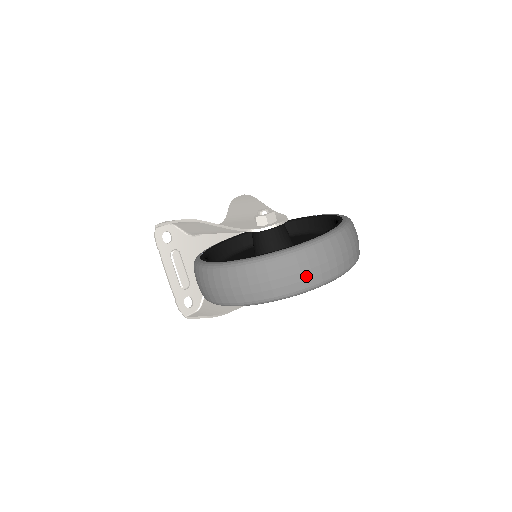
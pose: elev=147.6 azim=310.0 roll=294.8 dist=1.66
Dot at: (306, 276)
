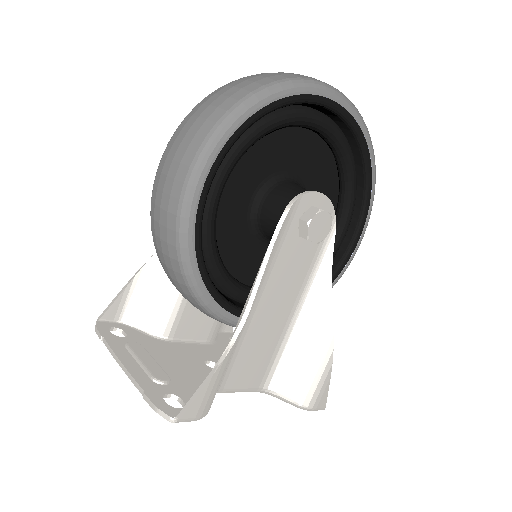
Dot at: (292, 74)
